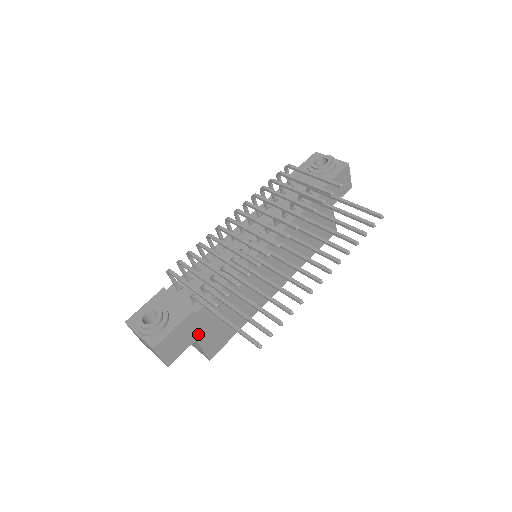
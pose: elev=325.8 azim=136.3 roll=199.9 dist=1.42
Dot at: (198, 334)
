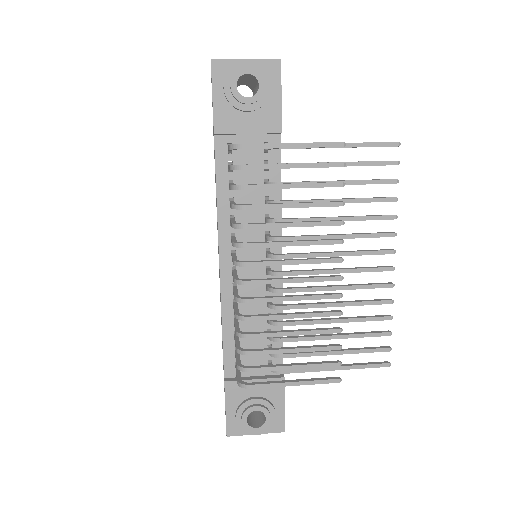
Dot at: occluded
